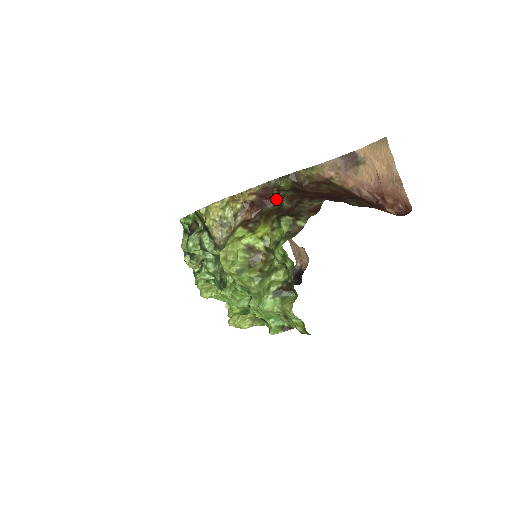
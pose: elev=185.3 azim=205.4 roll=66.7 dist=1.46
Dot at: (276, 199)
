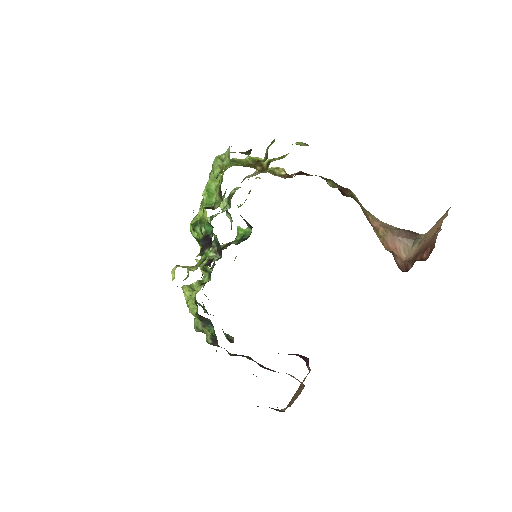
Dot at: occluded
